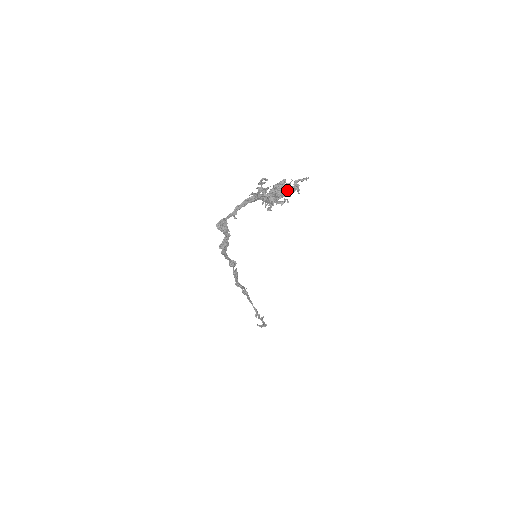
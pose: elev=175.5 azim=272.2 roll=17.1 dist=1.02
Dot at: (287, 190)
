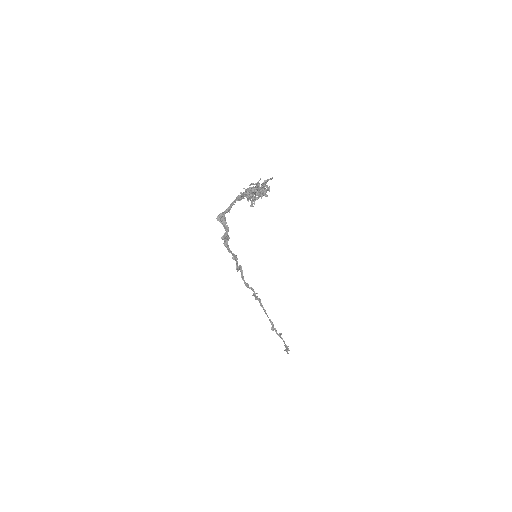
Dot at: (256, 185)
